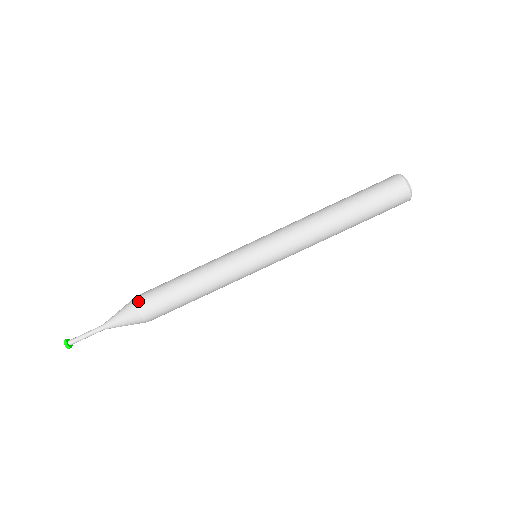
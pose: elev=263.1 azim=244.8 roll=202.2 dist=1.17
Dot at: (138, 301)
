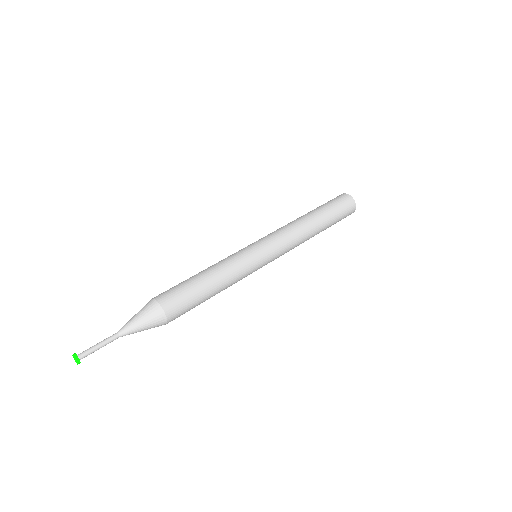
Dot at: (156, 297)
